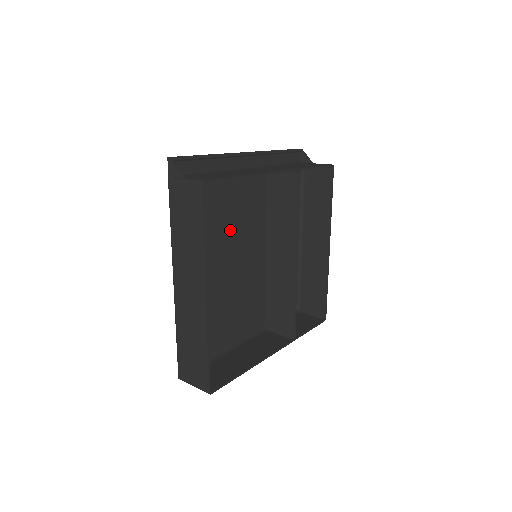
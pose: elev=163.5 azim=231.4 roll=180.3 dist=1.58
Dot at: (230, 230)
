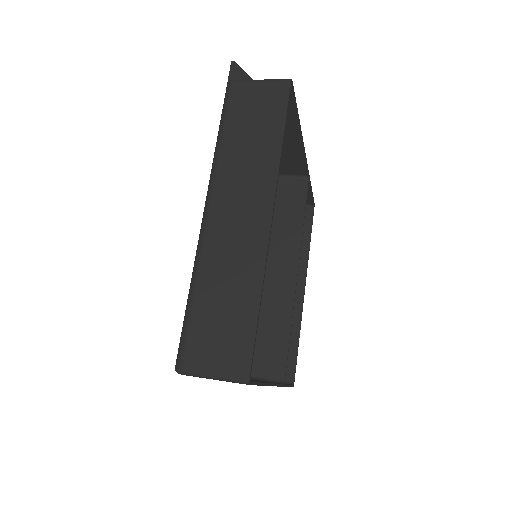
Dot at: occluded
